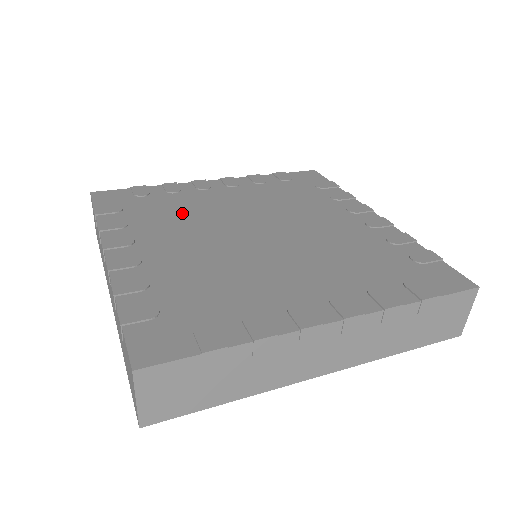
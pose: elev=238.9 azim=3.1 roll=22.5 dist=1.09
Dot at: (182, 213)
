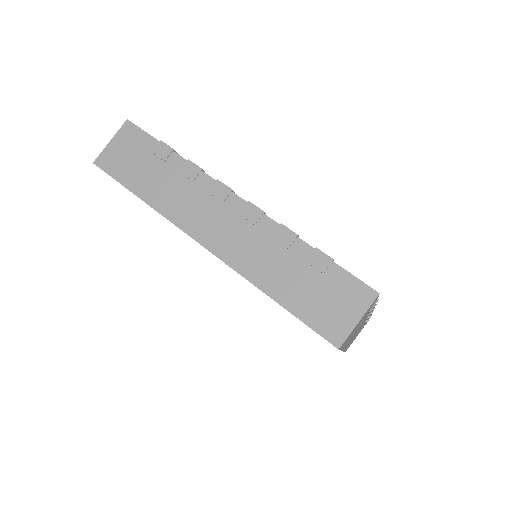
Dot at: occluded
